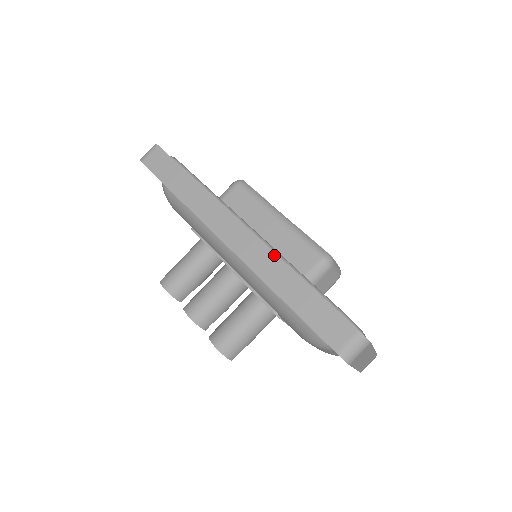
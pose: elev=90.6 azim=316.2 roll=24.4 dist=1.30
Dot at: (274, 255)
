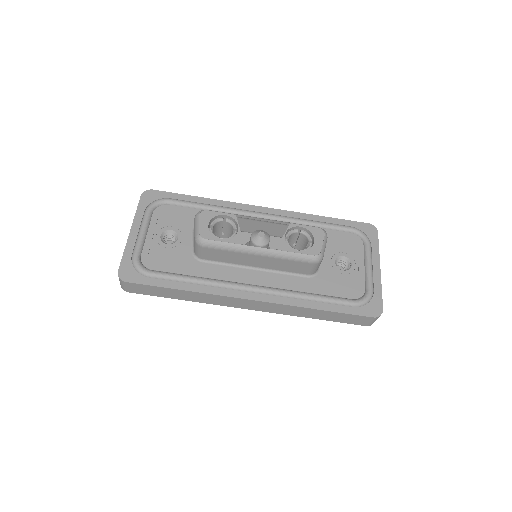
Dot at: (289, 306)
